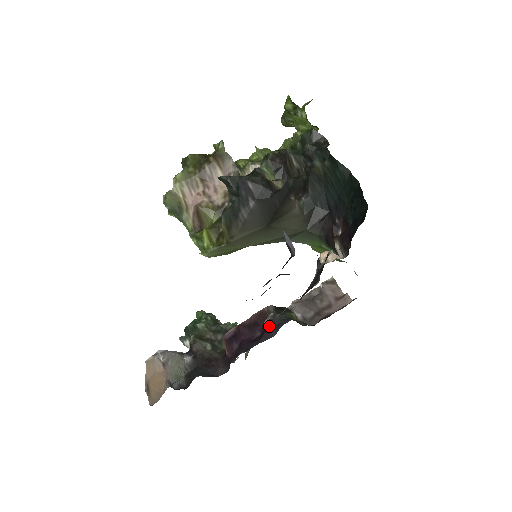
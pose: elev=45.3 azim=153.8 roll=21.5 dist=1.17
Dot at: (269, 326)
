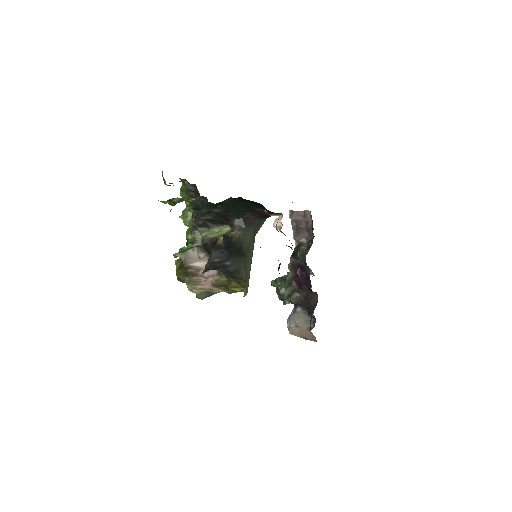
Dot at: (303, 267)
